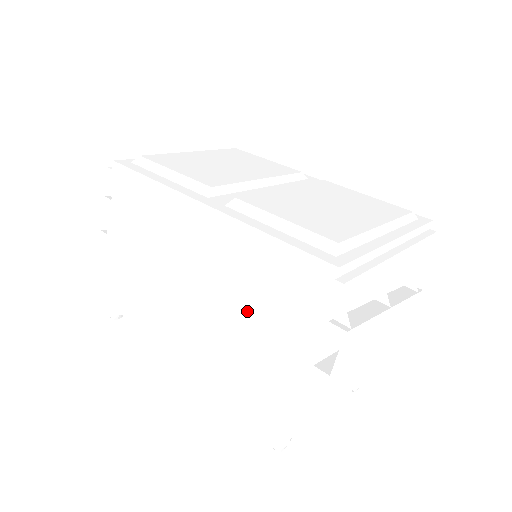
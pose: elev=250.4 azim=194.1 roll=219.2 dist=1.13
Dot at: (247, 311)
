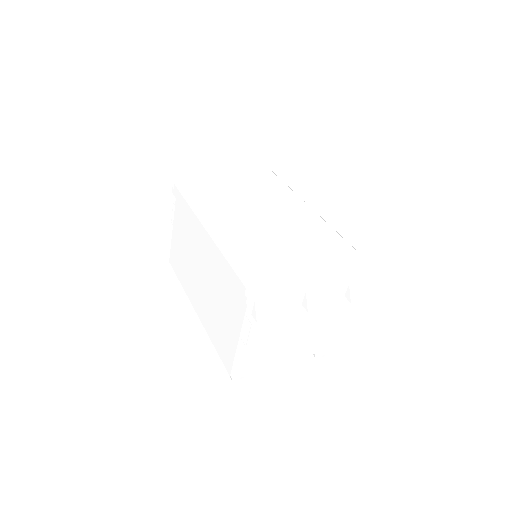
Dot at: (219, 297)
